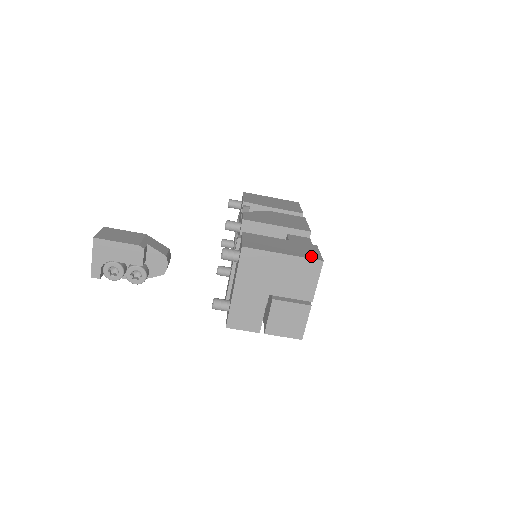
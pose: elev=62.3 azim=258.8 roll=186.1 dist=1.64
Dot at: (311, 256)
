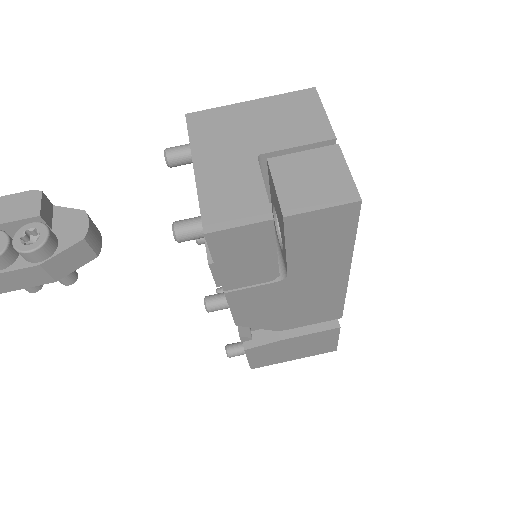
Dot at: occluded
